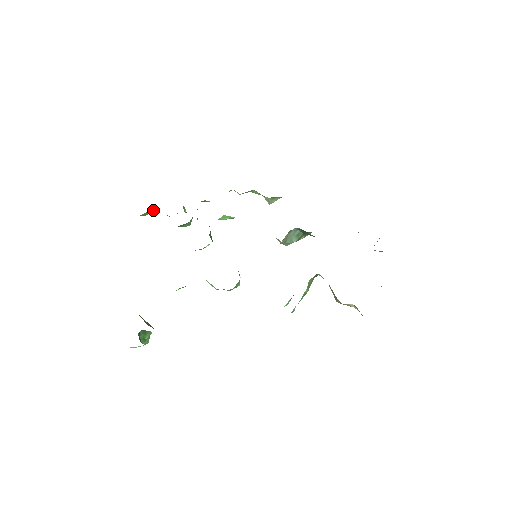
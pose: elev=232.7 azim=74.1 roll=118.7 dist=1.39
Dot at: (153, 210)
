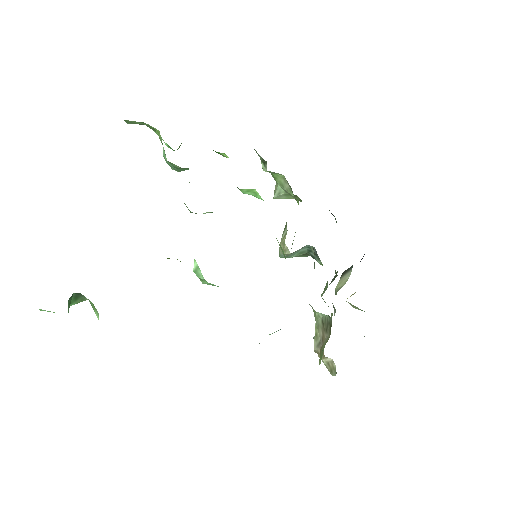
Dot at: (147, 124)
